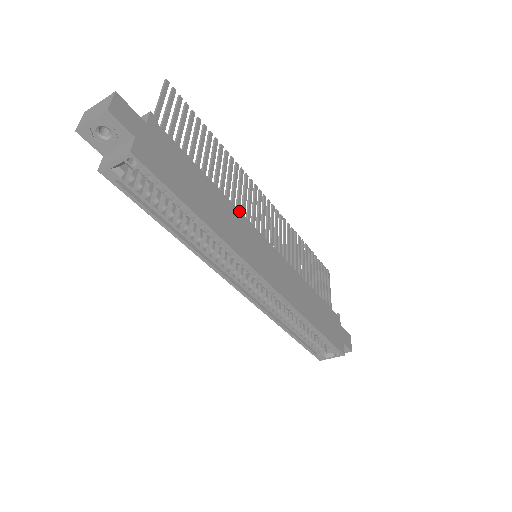
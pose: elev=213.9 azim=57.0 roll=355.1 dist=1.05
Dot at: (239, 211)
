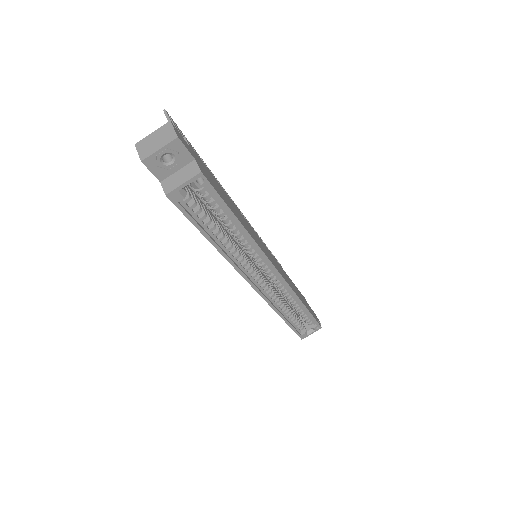
Dot at: (244, 218)
